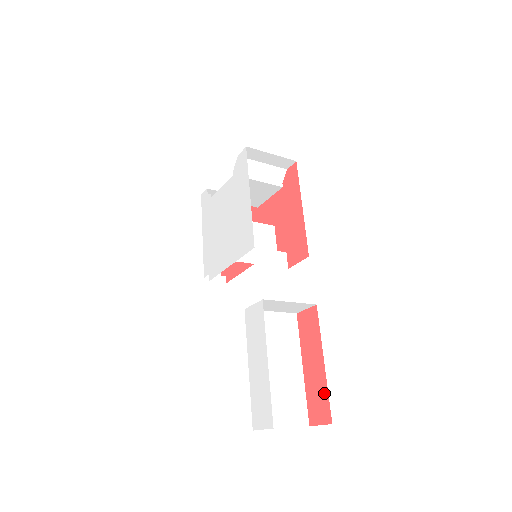
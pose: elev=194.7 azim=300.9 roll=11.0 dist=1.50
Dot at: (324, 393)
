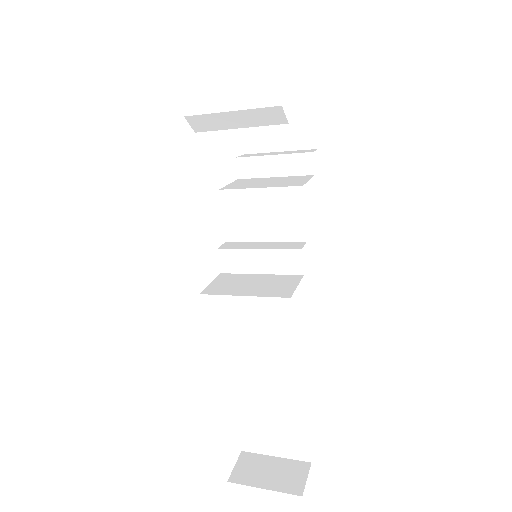
Dot at: occluded
